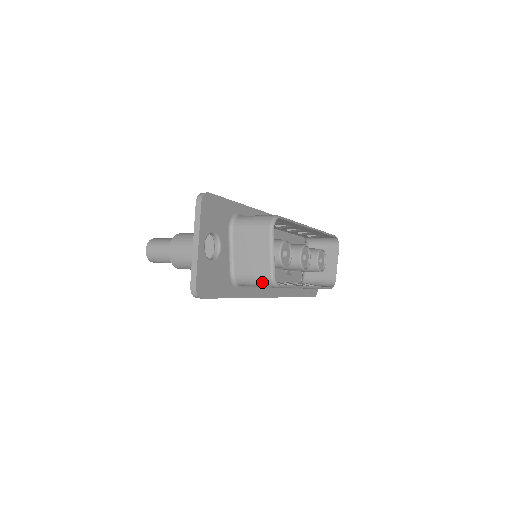
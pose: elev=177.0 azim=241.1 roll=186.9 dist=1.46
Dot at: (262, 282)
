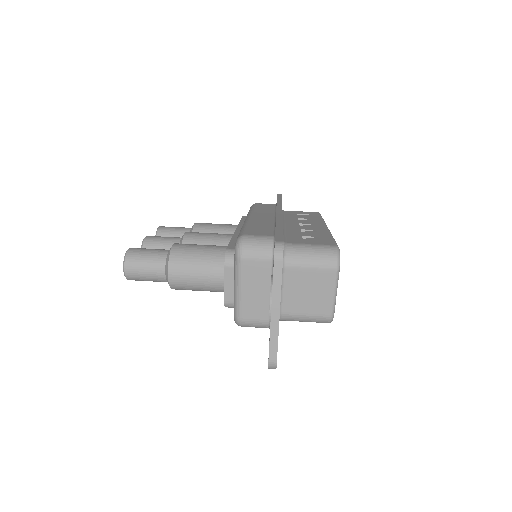
Dot at: (317, 321)
